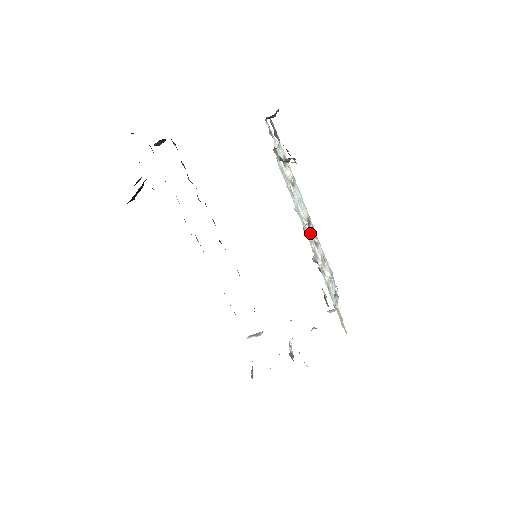
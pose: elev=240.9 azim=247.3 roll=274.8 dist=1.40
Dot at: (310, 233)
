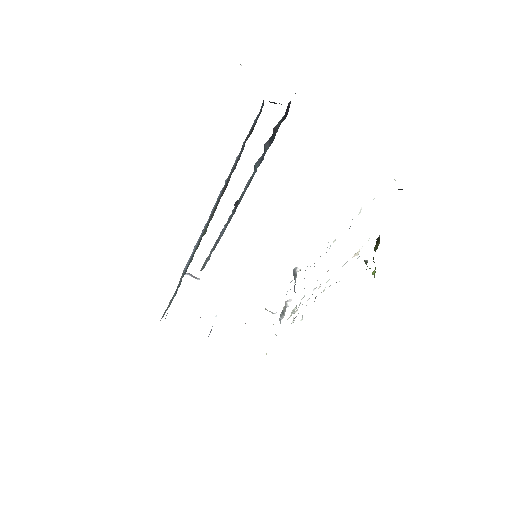
Dot at: occluded
